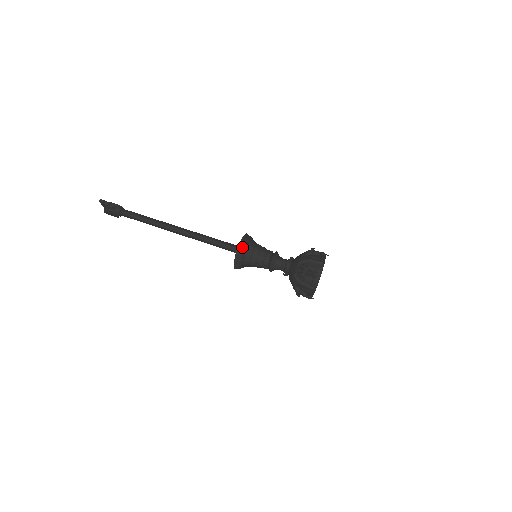
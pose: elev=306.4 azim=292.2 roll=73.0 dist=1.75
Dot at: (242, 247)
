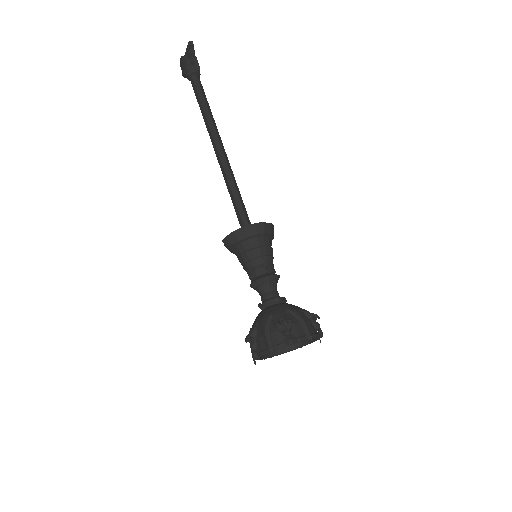
Dot at: (257, 229)
